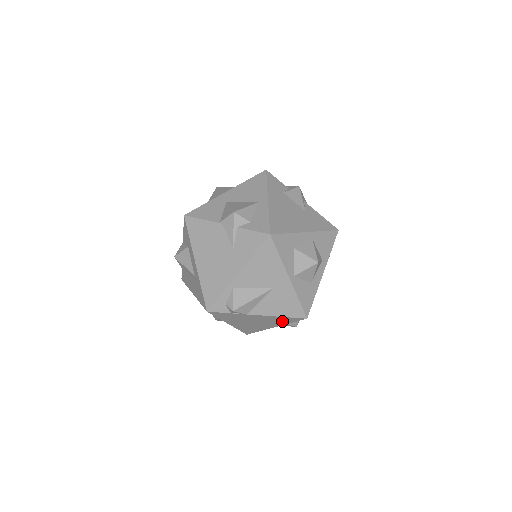
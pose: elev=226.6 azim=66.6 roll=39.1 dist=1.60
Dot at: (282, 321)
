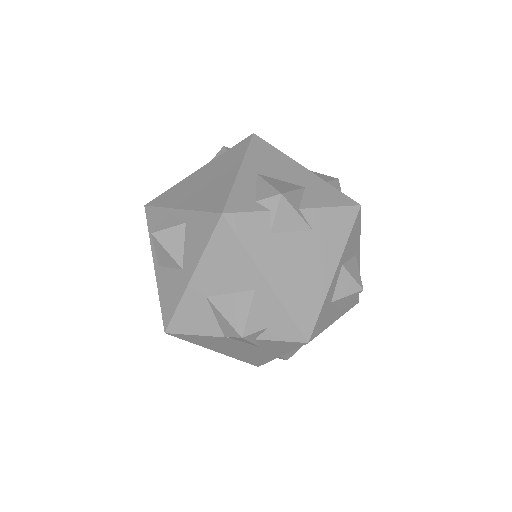
Dot at: occluded
